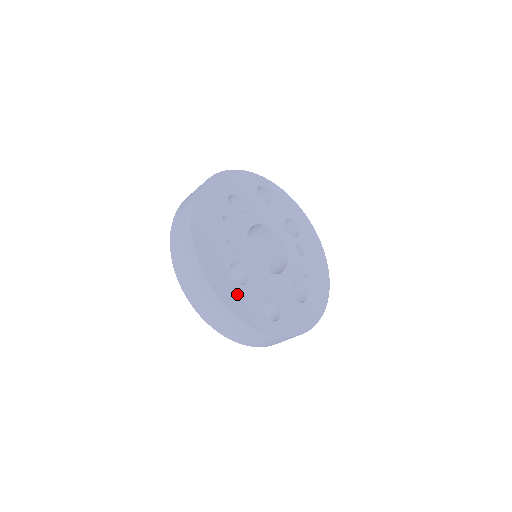
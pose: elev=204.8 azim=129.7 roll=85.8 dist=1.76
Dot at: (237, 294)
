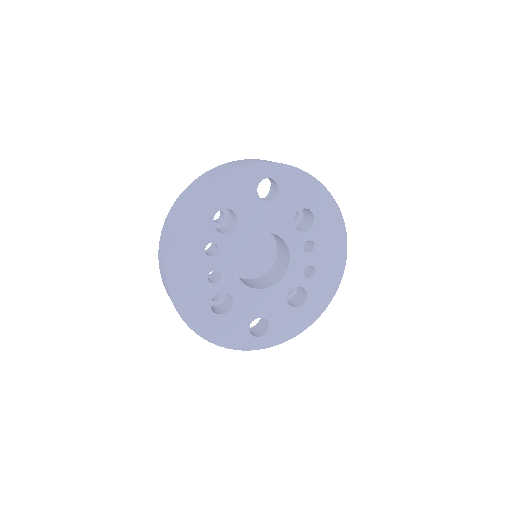
Dot at: (219, 324)
